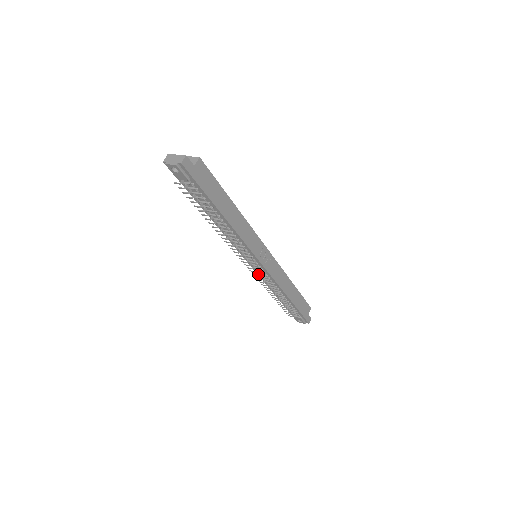
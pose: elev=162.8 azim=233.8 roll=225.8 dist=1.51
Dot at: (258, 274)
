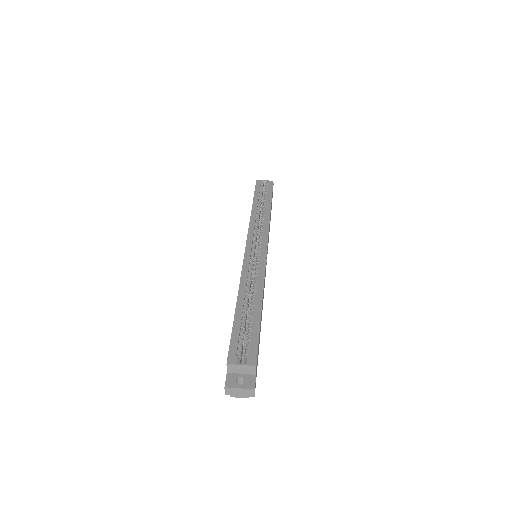
Dot at: occluded
